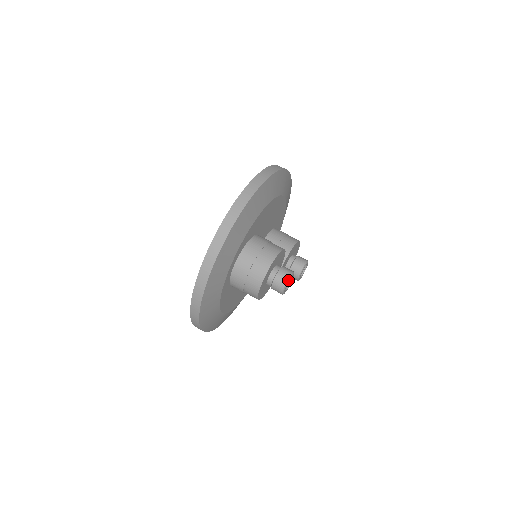
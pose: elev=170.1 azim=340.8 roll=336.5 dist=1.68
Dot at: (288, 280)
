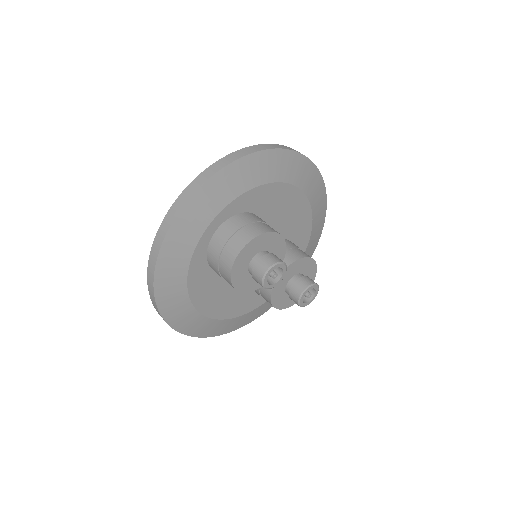
Dot at: (273, 265)
